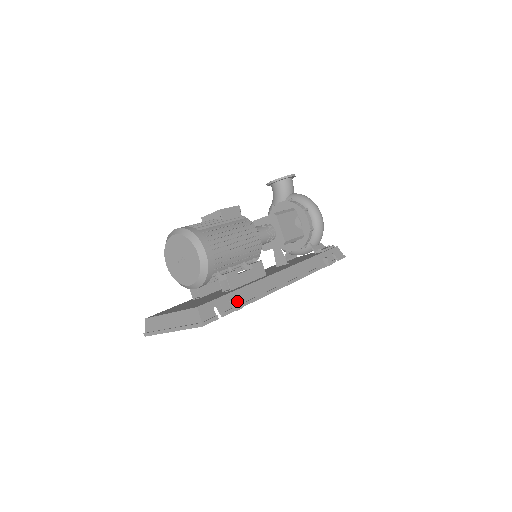
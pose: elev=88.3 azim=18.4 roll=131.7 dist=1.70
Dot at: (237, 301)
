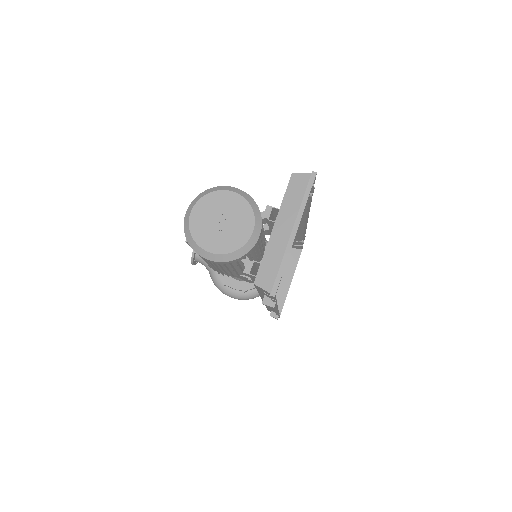
Dot at: occluded
